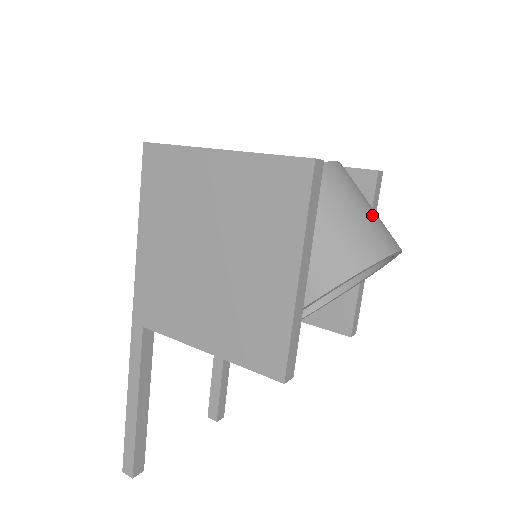
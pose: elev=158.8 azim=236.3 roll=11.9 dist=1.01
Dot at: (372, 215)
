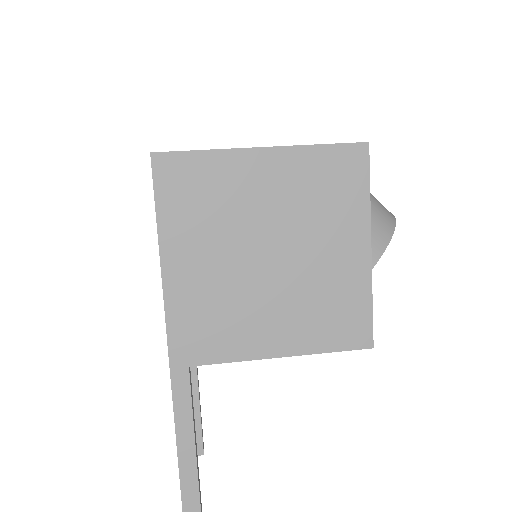
Dot at: occluded
